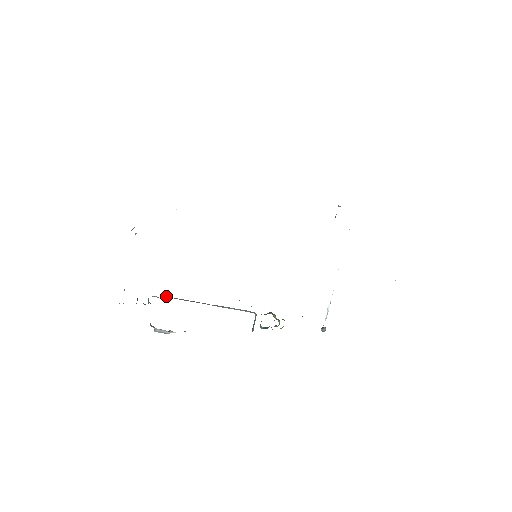
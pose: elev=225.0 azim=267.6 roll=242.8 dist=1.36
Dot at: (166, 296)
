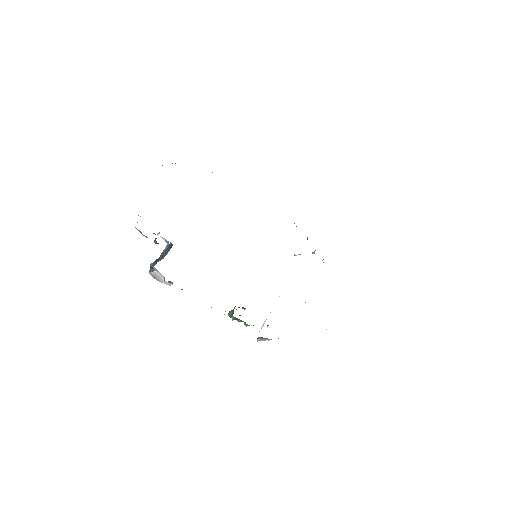
Dot at: occluded
